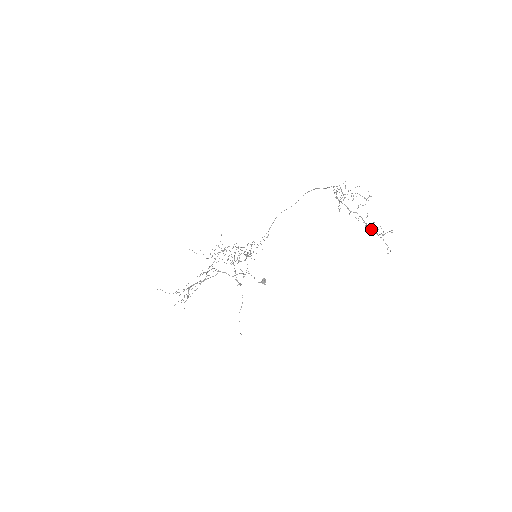
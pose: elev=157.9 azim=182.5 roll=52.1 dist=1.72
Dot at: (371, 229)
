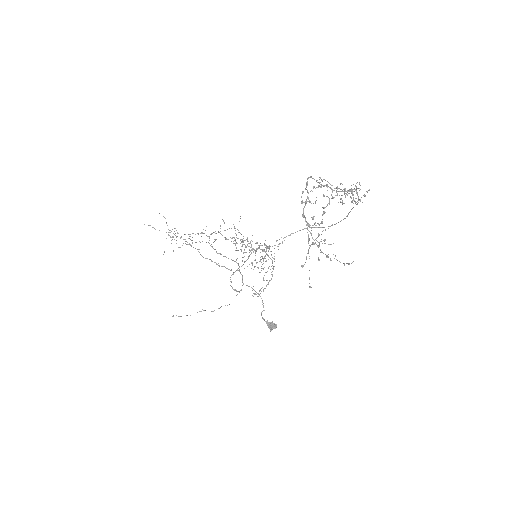
Dot at: occluded
